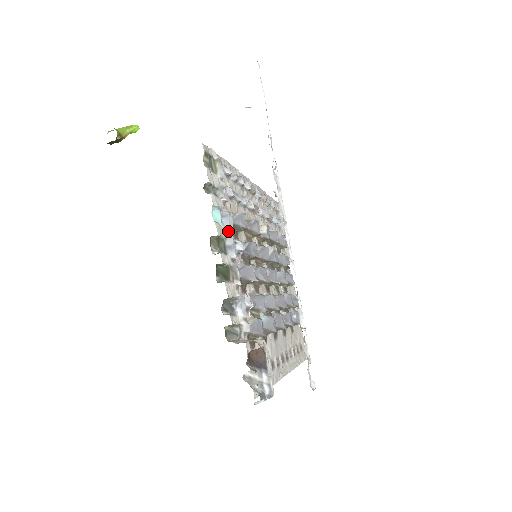
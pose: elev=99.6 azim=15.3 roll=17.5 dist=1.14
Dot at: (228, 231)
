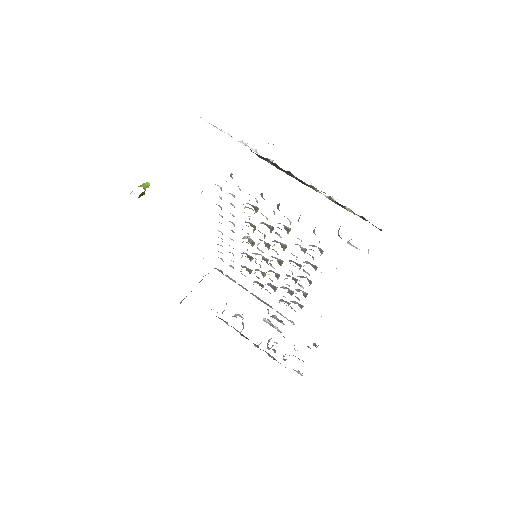
Dot at: occluded
